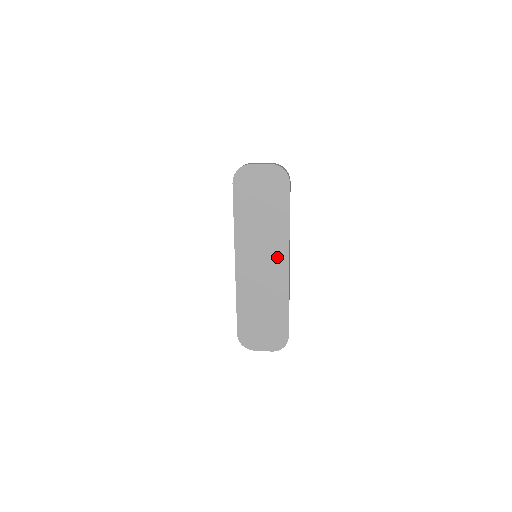
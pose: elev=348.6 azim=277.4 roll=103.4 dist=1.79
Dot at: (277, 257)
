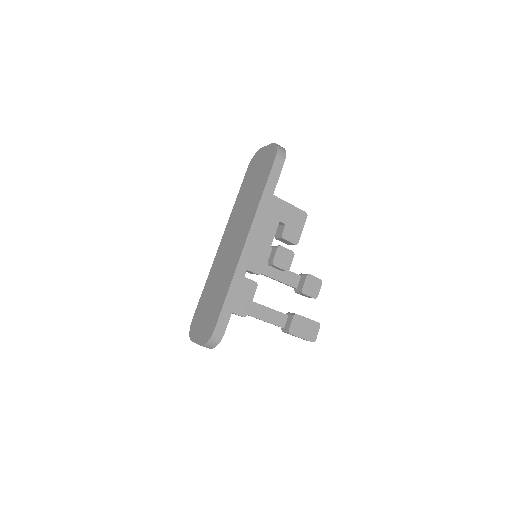
Dot at: (243, 232)
